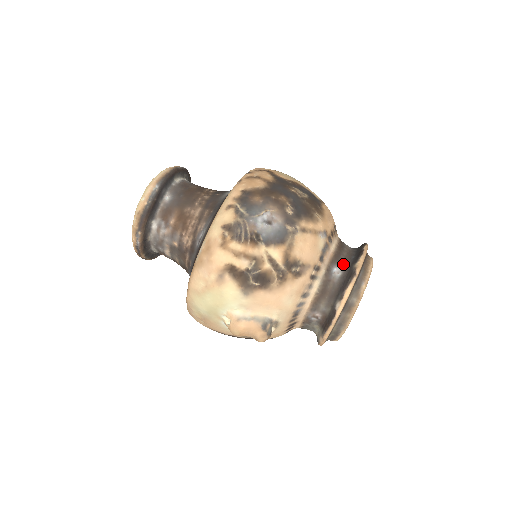
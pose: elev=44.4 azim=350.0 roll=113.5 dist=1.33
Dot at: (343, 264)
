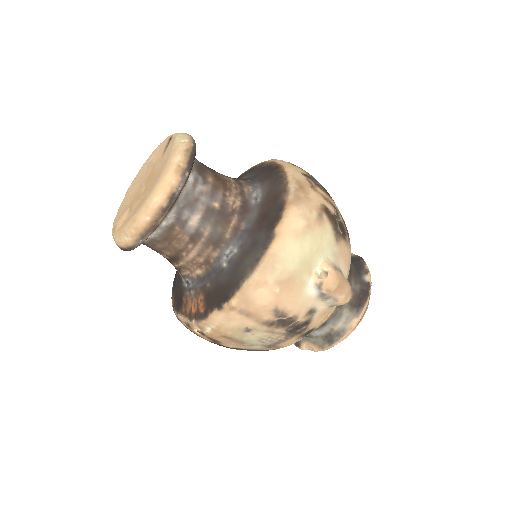
Dot at: occluded
